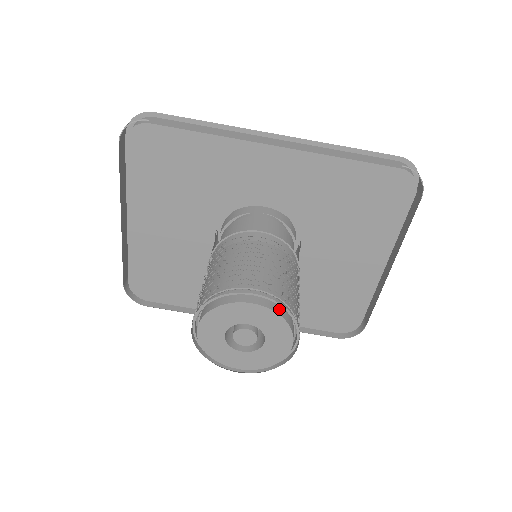
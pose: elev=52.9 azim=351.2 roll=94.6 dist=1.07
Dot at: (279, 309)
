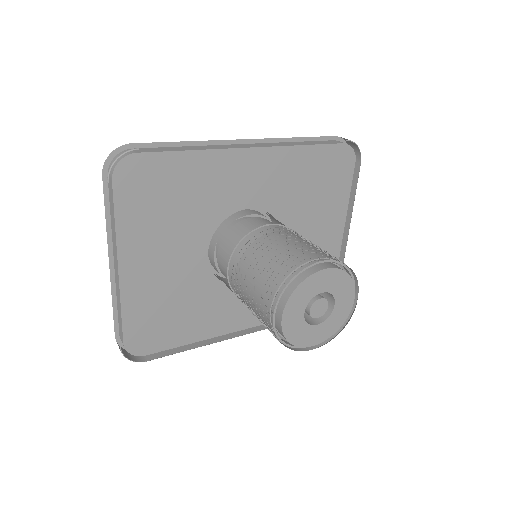
Dot at: occluded
